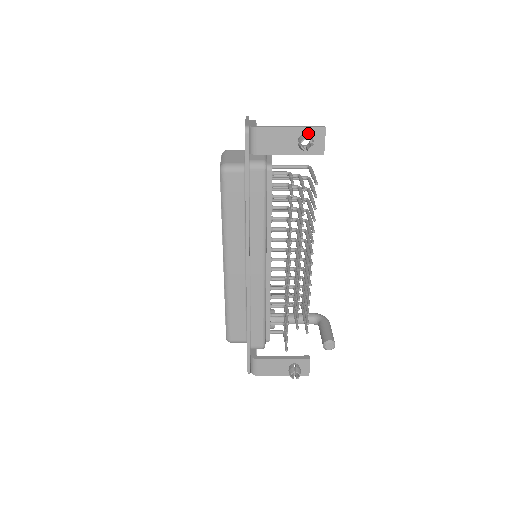
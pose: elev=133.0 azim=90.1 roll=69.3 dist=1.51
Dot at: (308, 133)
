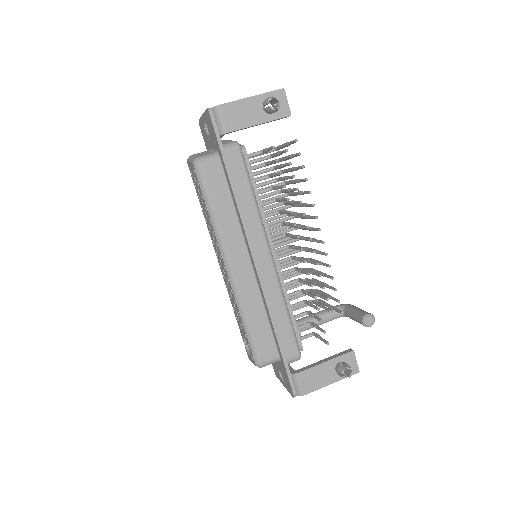
Dot at: occluded
